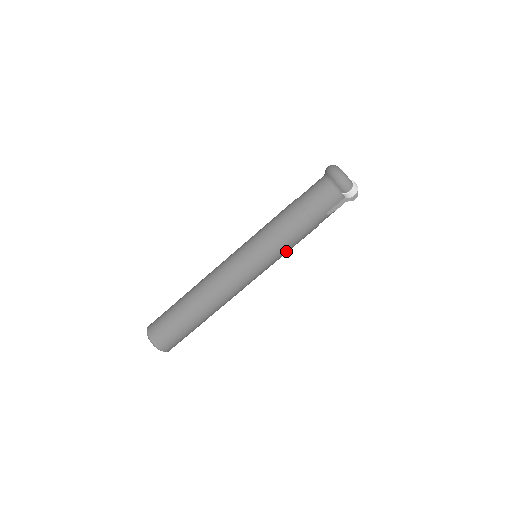
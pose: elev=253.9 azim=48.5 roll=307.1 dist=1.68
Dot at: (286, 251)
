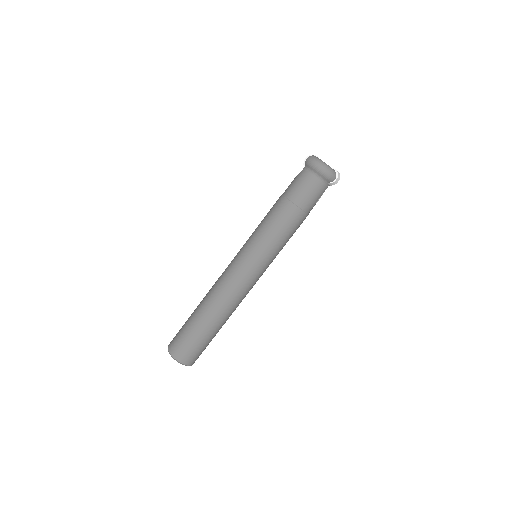
Dot at: (284, 245)
